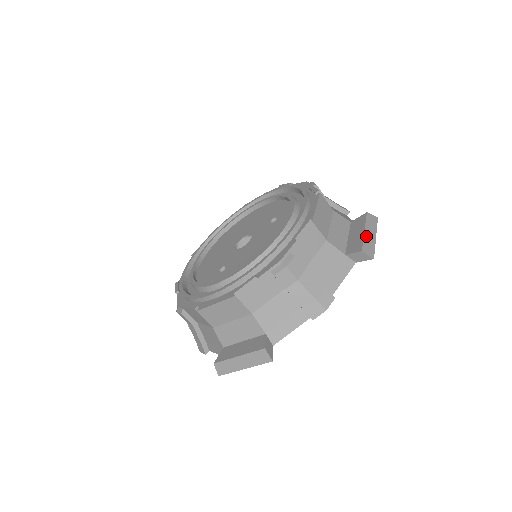
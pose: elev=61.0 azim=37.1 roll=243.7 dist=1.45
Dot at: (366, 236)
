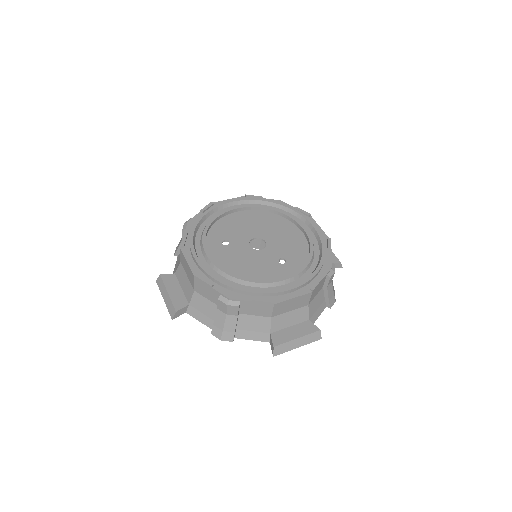
Dot at: (292, 342)
